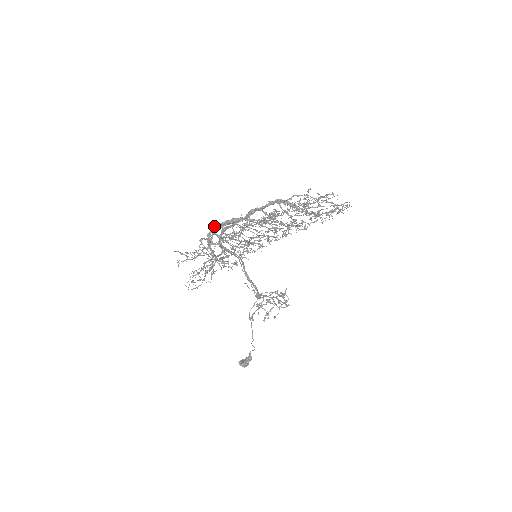
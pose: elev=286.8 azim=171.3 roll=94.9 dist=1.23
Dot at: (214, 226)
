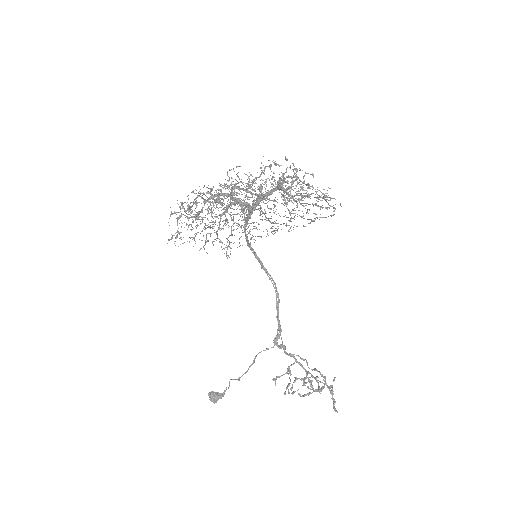
Dot at: (218, 192)
